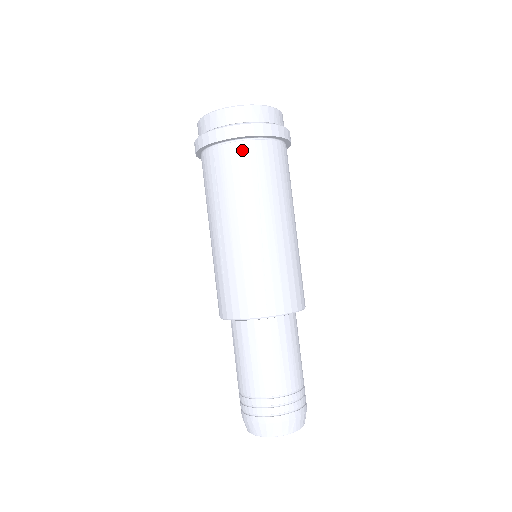
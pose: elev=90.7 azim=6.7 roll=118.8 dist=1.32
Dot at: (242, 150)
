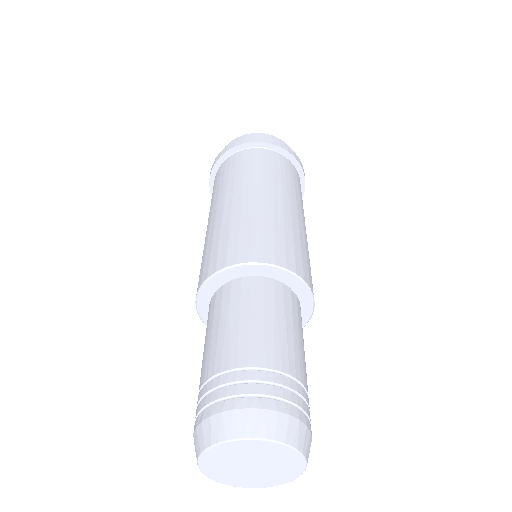
Dot at: (266, 153)
